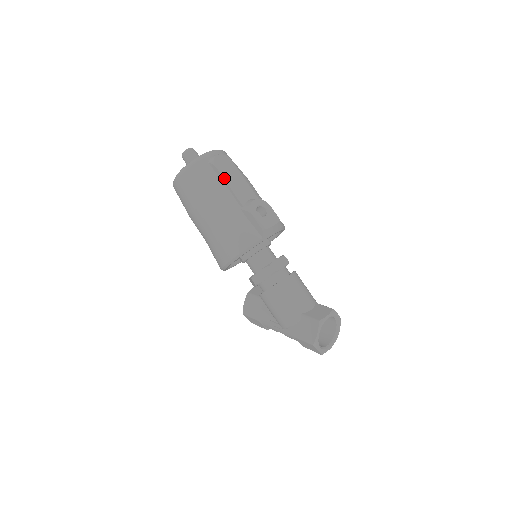
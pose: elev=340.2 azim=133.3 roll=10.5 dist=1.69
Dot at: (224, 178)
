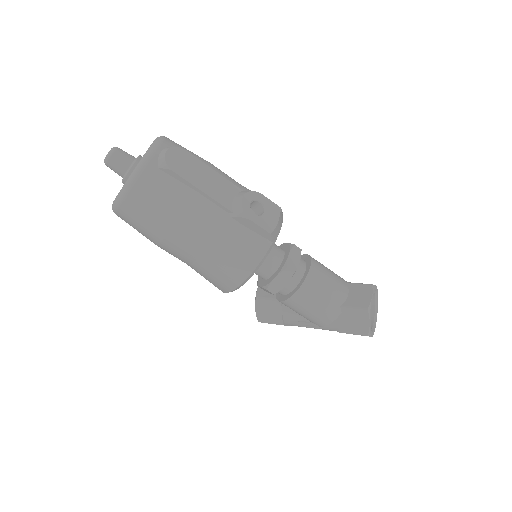
Dot at: (191, 183)
